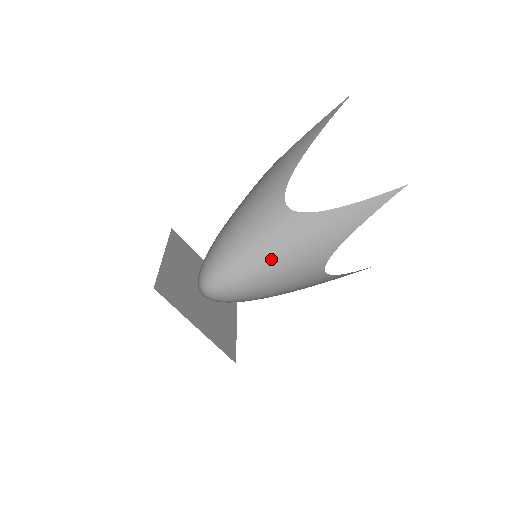
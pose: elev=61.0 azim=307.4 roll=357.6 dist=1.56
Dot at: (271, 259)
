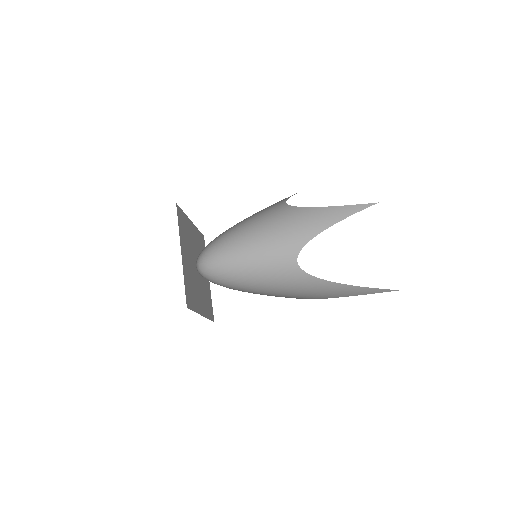
Dot at: (255, 237)
